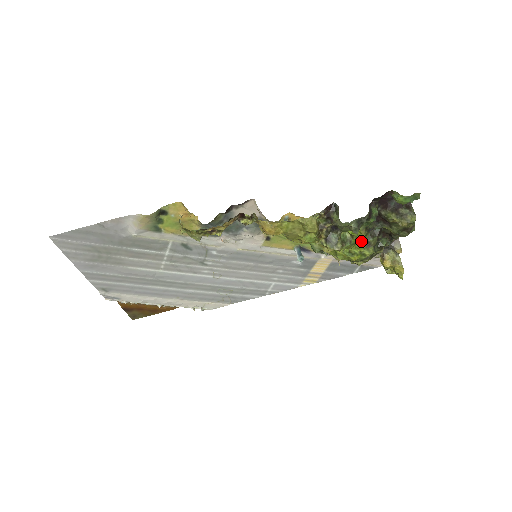
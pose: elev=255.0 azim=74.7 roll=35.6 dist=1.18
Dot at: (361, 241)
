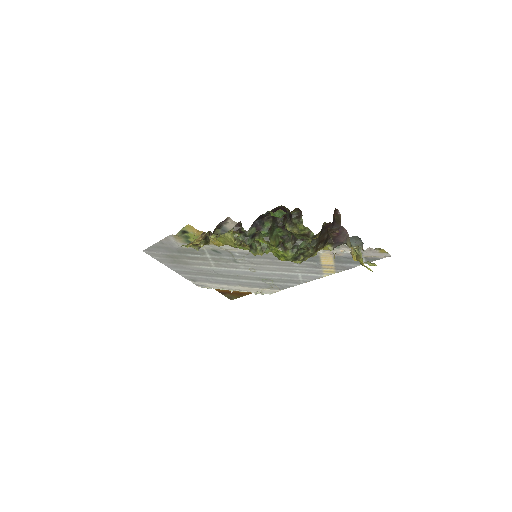
Dot at: (272, 247)
